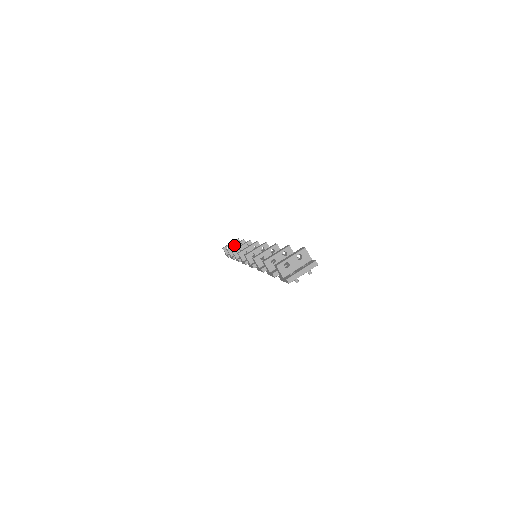
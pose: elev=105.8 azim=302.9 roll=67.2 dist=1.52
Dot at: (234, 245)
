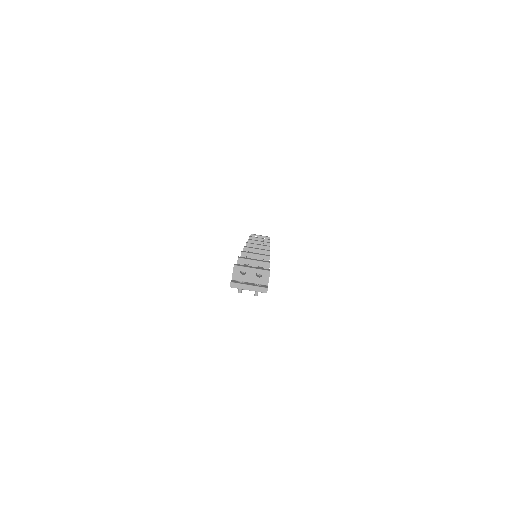
Dot at: occluded
